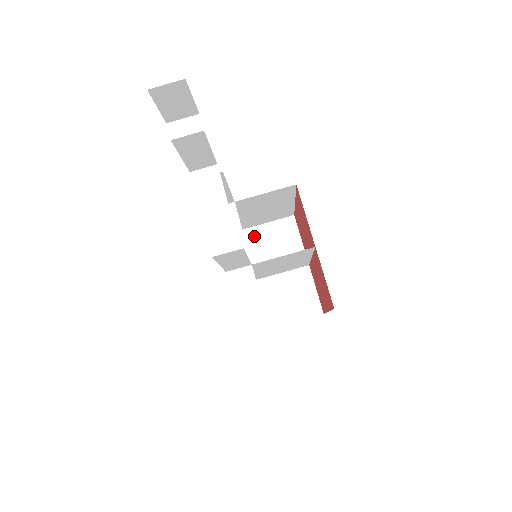
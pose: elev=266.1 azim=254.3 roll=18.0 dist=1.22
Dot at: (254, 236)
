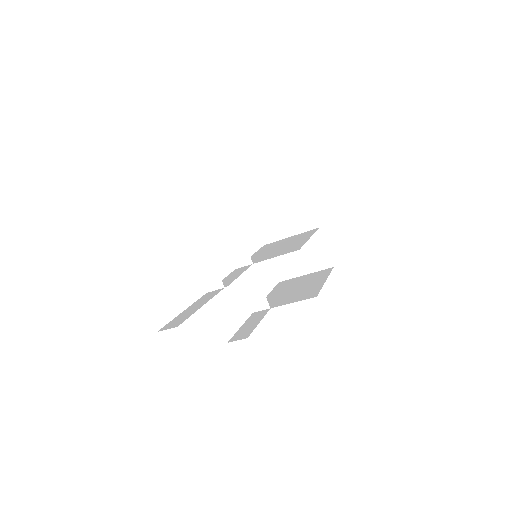
Dot at: (272, 205)
